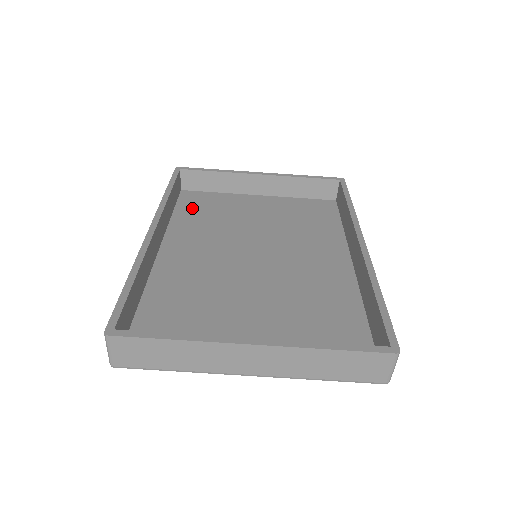
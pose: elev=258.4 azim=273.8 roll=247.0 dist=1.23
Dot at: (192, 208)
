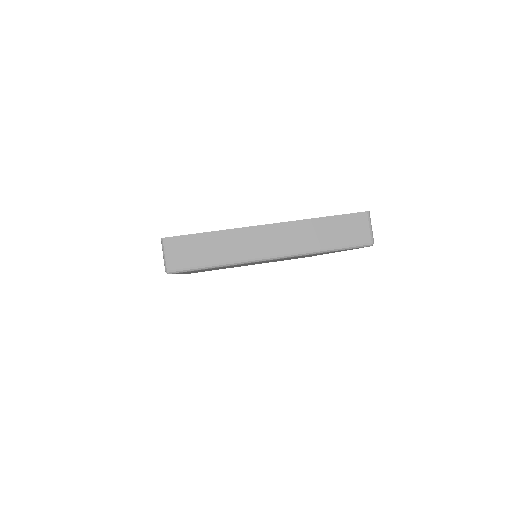
Dot at: occluded
